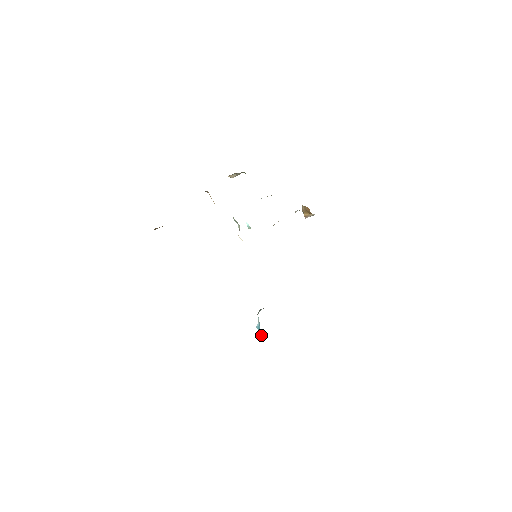
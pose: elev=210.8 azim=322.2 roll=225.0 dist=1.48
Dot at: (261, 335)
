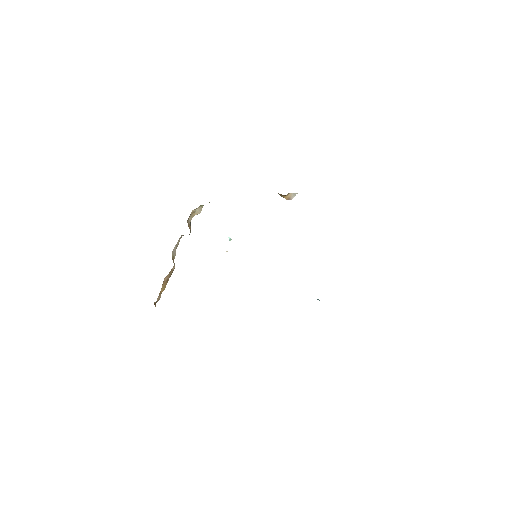
Dot at: occluded
